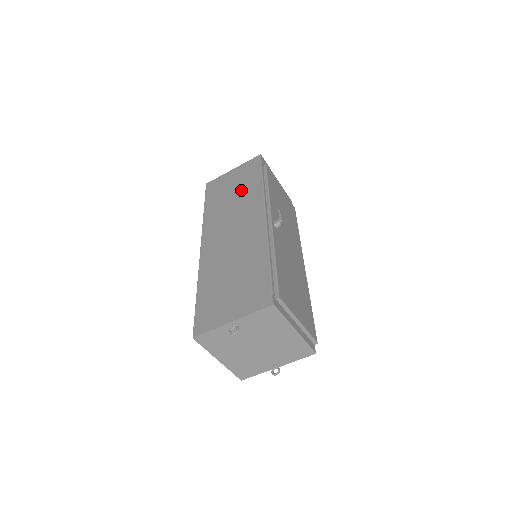
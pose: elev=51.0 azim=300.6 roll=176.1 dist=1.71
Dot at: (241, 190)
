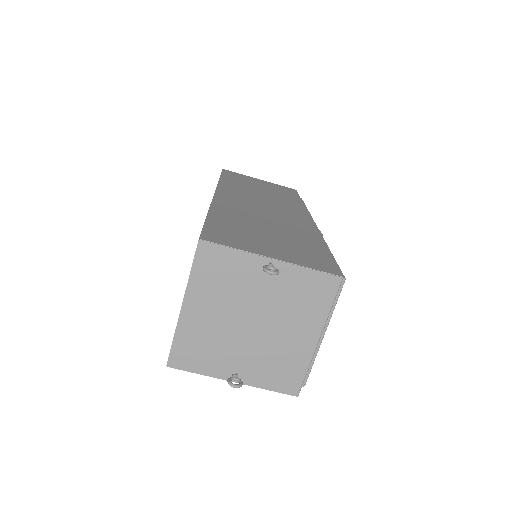
Dot at: (274, 193)
